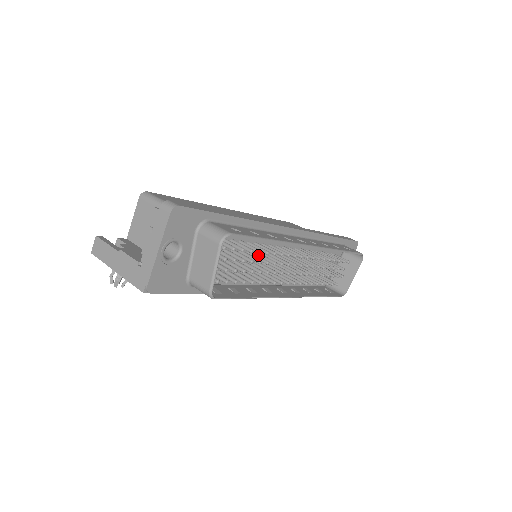
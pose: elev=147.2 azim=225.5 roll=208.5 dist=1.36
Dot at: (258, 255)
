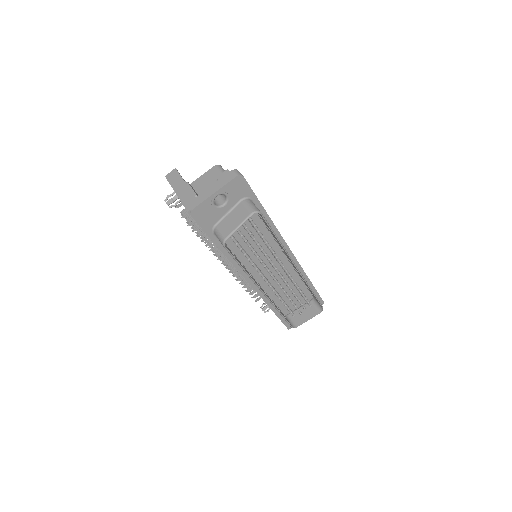
Dot at: occluded
